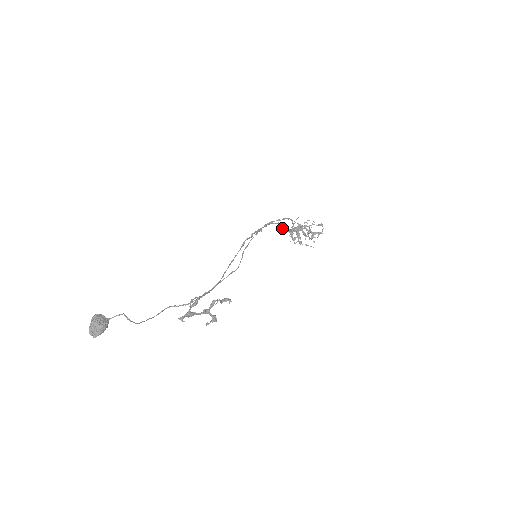
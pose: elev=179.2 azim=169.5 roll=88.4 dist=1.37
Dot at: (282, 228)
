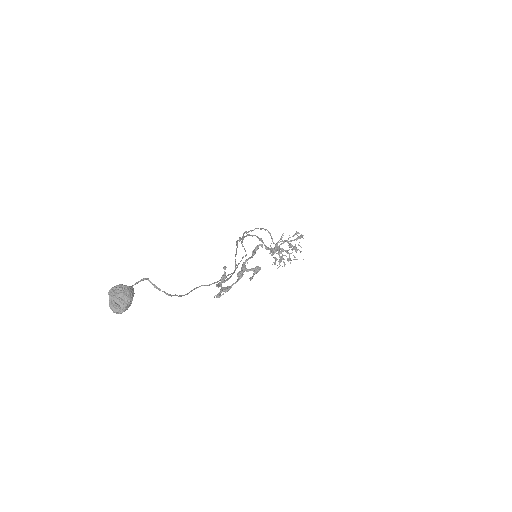
Dot at: occluded
